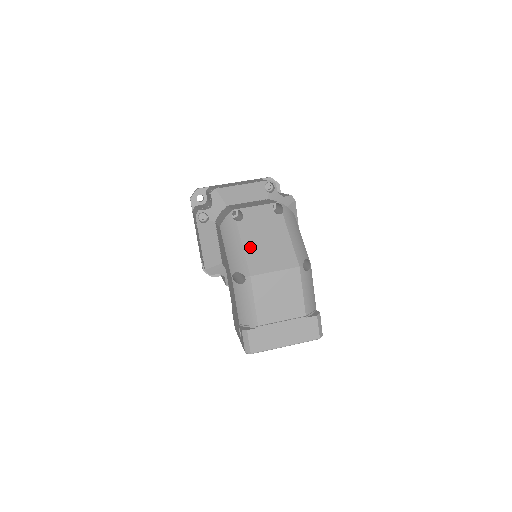
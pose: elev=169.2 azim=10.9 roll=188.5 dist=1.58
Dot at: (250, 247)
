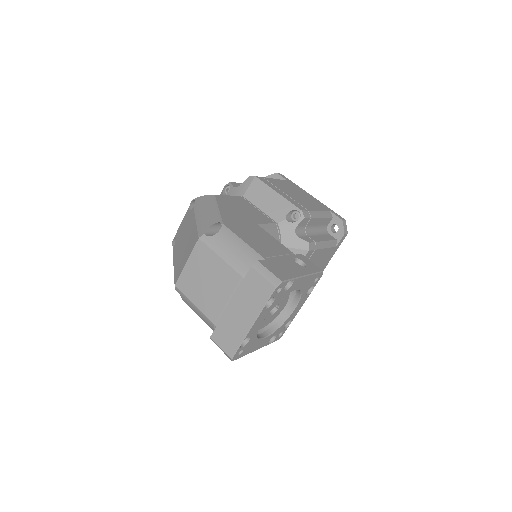
Dot at: (176, 260)
